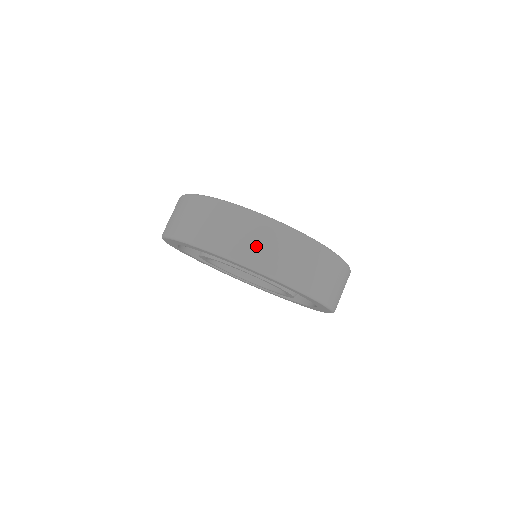
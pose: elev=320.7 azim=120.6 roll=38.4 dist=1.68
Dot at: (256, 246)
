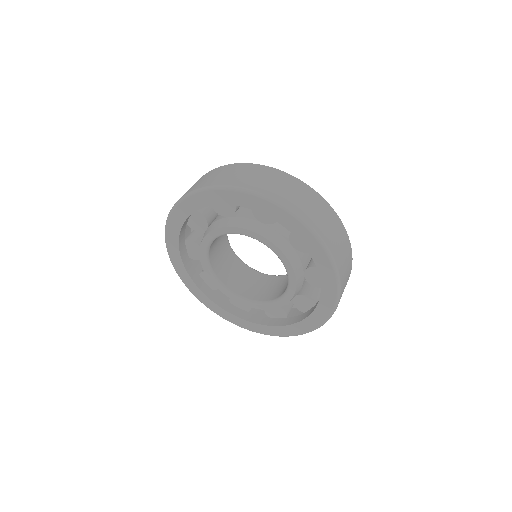
Dot at: (249, 178)
